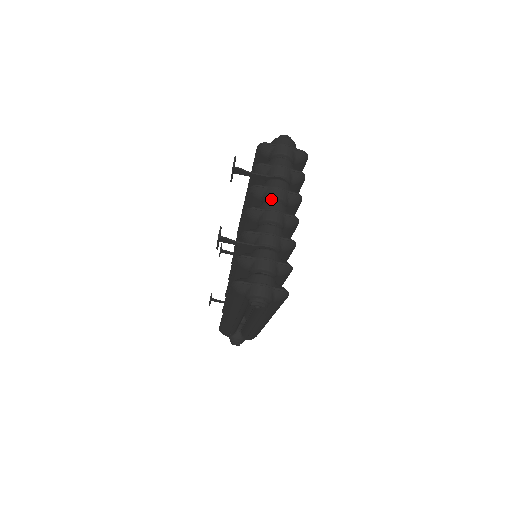
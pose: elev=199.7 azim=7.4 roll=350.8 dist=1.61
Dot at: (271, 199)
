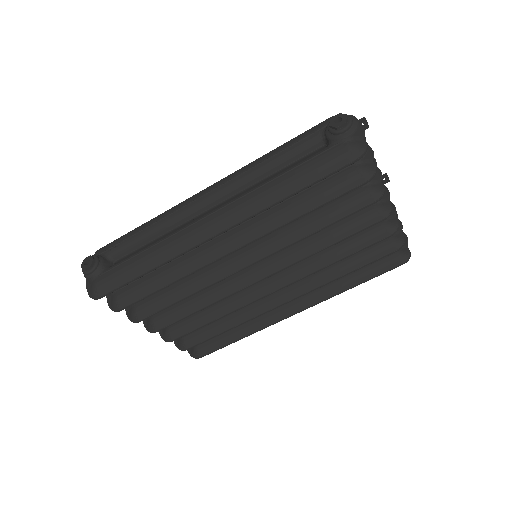
Dot at: occluded
